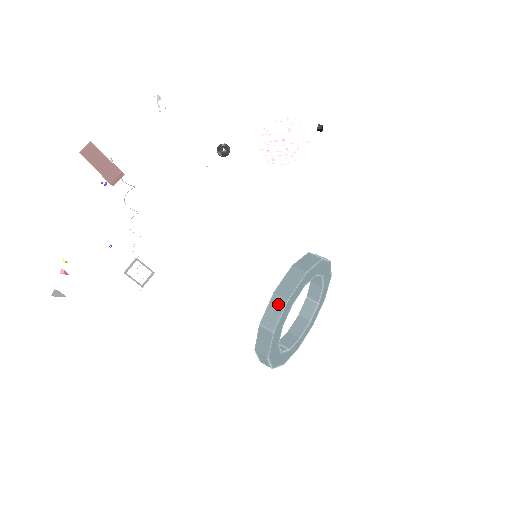
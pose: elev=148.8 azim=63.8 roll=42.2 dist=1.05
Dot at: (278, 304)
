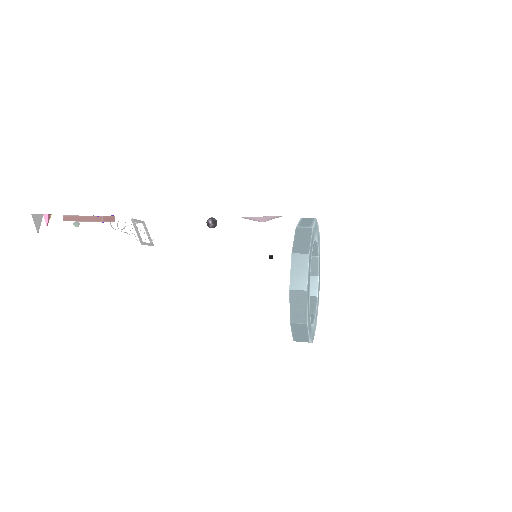
Dot at: (308, 220)
